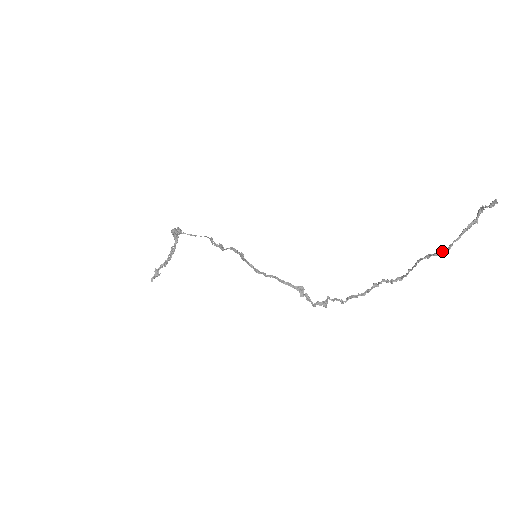
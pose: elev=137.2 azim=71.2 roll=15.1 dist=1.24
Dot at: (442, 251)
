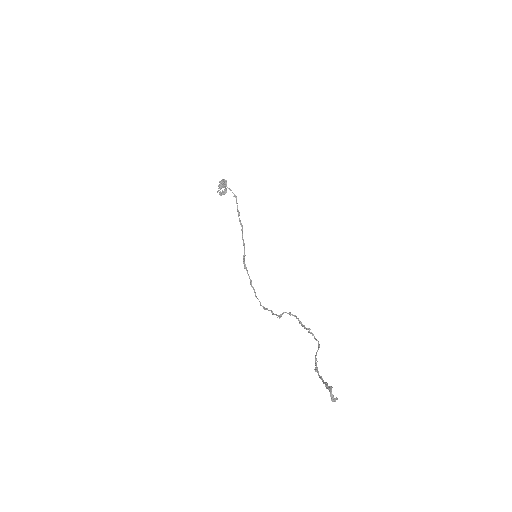
Dot at: occluded
